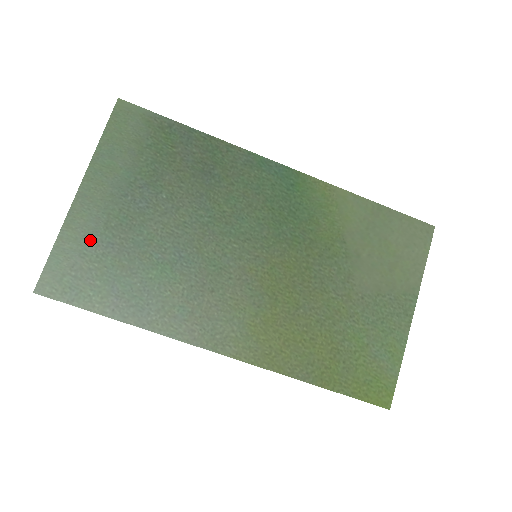
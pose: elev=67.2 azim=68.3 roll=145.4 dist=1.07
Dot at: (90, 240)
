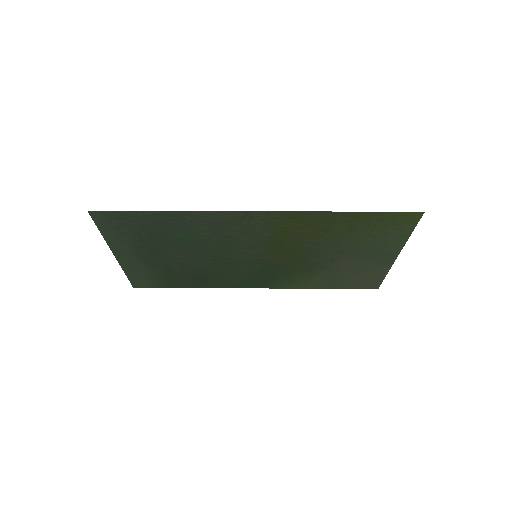
Dot at: (128, 240)
